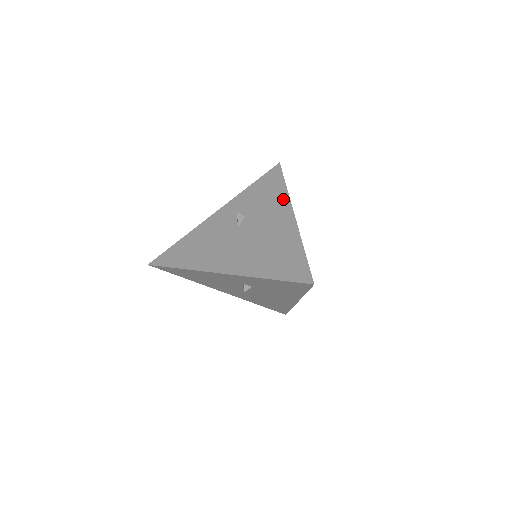
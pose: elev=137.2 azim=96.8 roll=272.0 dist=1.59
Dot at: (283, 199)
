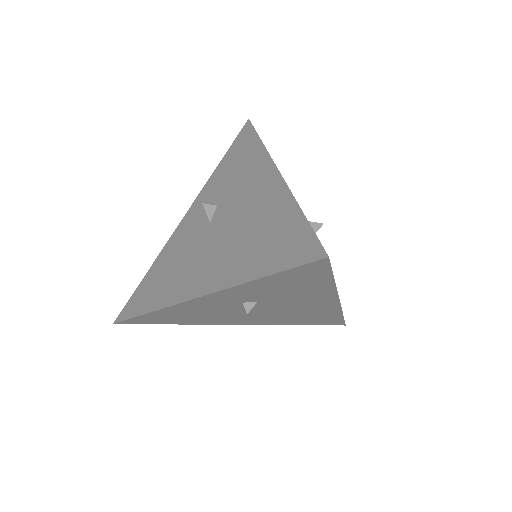
Dot at: (326, 293)
